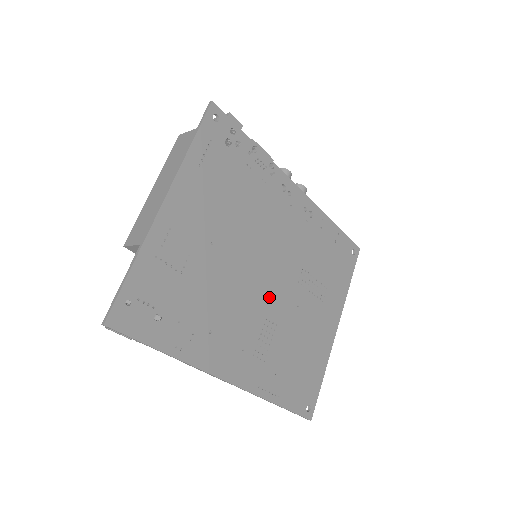
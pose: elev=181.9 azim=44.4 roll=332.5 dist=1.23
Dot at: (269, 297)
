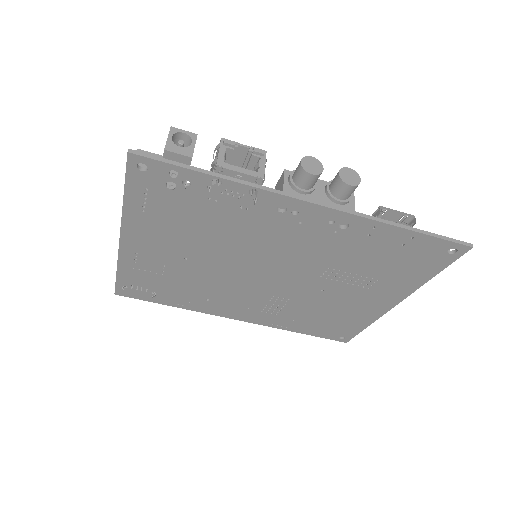
Dot at: (275, 285)
